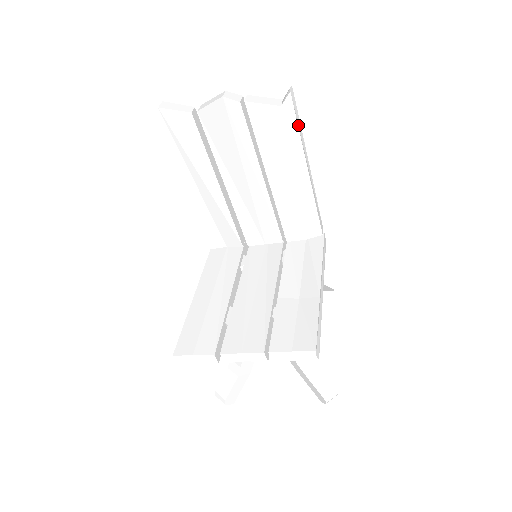
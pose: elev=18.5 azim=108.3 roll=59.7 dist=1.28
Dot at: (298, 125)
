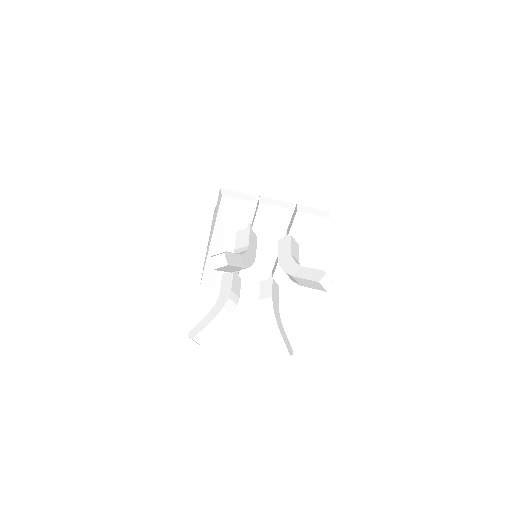
Dot at: occluded
